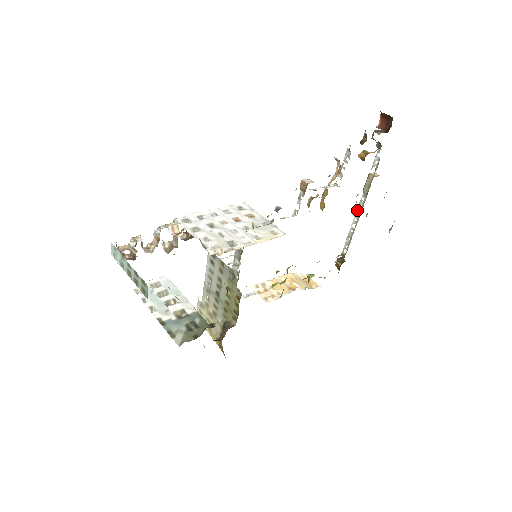
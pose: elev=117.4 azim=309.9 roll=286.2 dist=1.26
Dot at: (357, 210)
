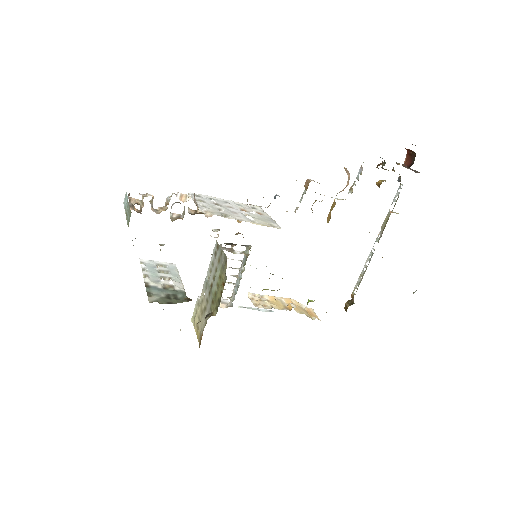
Dot at: occluded
